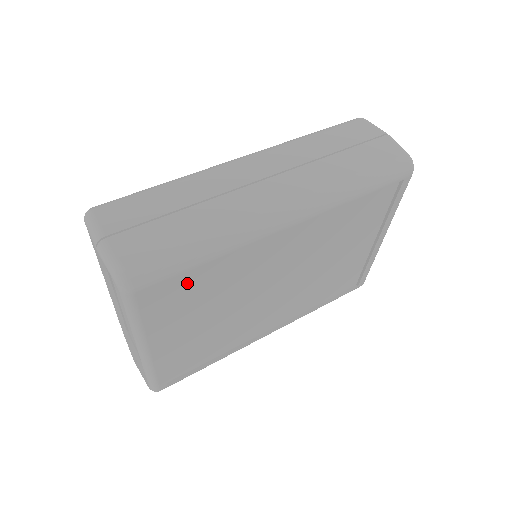
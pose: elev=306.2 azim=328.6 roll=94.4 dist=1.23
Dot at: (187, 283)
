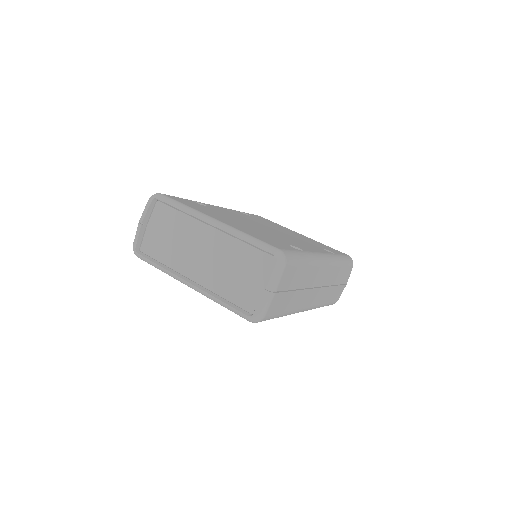
Dot at: occluded
